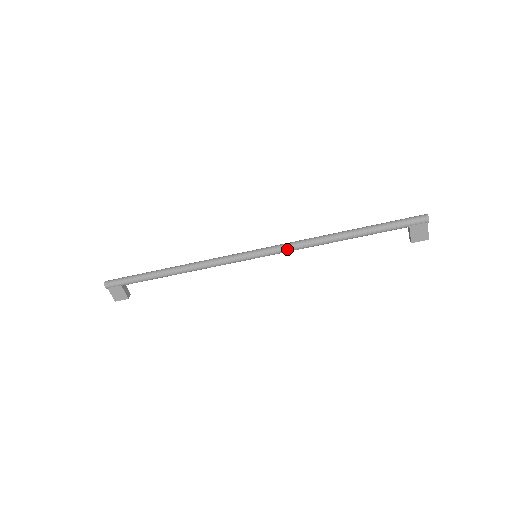
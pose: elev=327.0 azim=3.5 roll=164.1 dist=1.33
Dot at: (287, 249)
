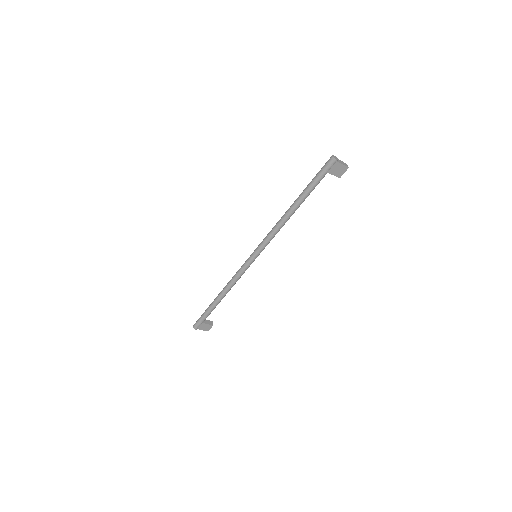
Dot at: (268, 241)
